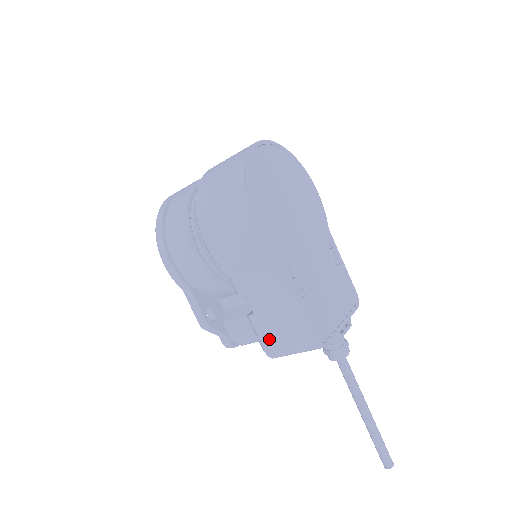
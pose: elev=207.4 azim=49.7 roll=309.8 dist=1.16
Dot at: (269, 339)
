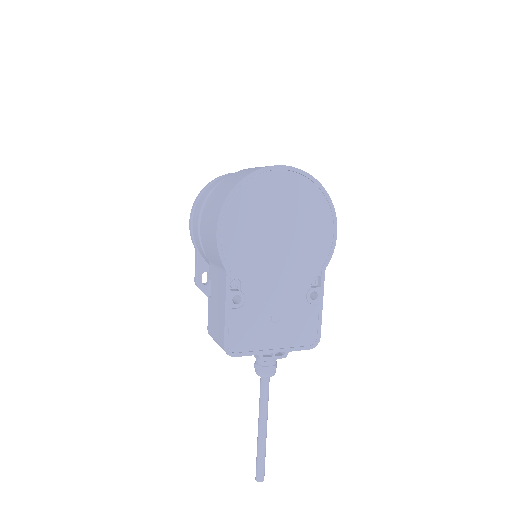
Dot at: (211, 322)
